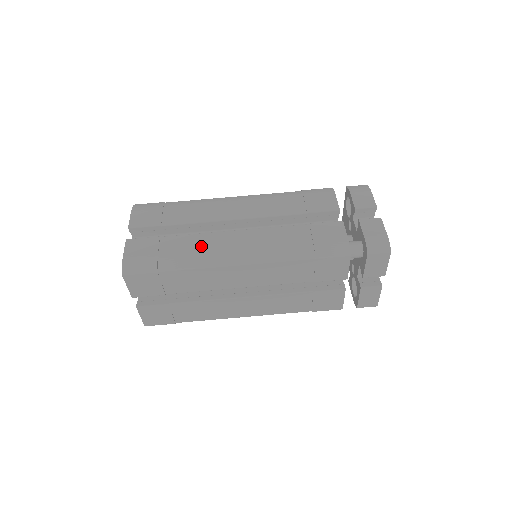
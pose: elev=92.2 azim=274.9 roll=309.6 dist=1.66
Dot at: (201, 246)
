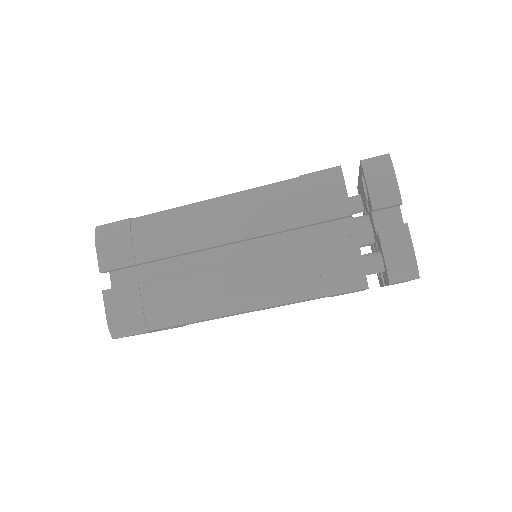
Dot at: (188, 294)
